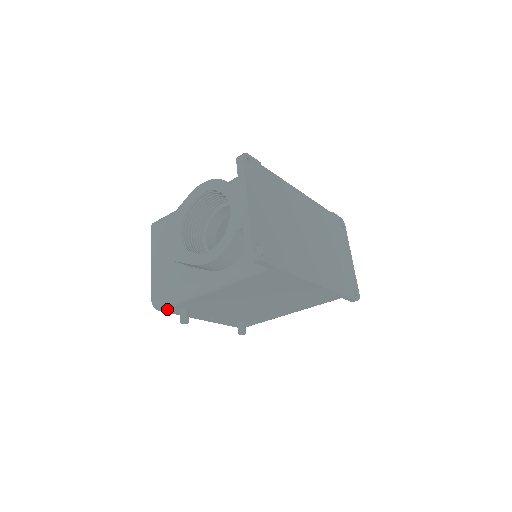
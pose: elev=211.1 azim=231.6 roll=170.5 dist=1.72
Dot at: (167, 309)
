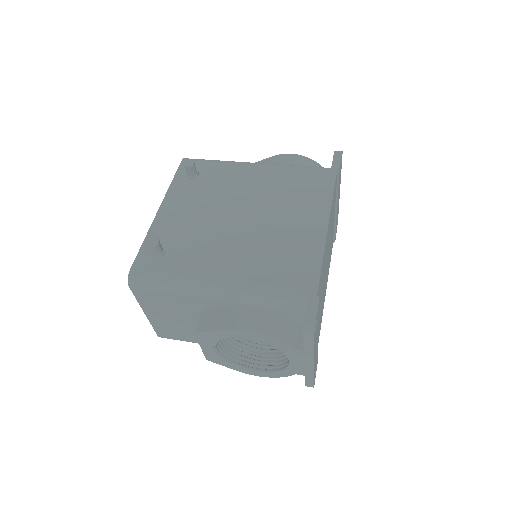
Dot at: occluded
